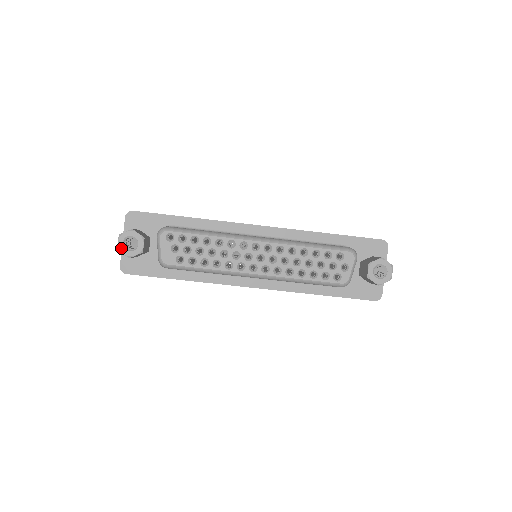
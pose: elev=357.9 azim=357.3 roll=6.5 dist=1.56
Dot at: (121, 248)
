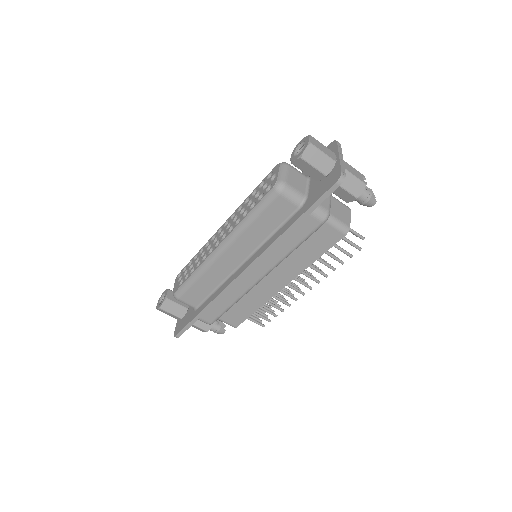
Dot at: (157, 306)
